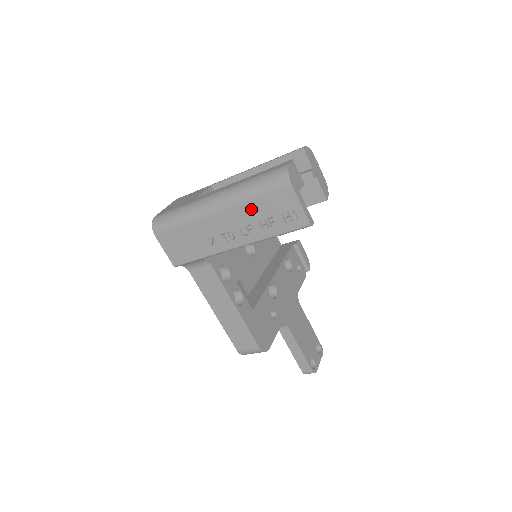
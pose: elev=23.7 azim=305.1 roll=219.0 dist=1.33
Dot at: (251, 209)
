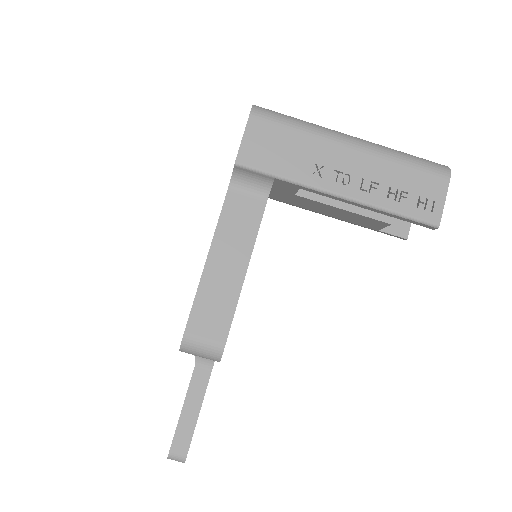
Dot at: (393, 170)
